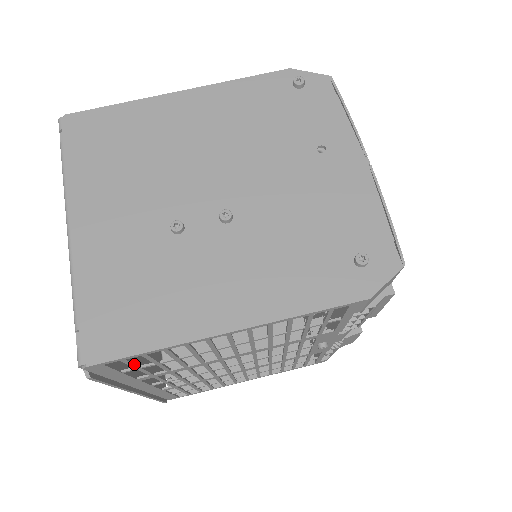
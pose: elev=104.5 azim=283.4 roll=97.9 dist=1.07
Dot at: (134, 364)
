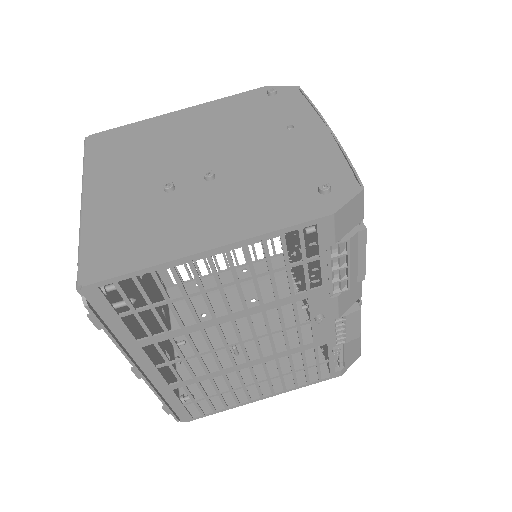
Dot at: (128, 298)
